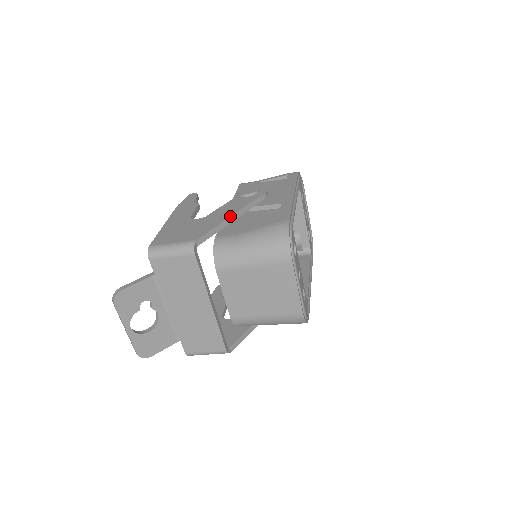
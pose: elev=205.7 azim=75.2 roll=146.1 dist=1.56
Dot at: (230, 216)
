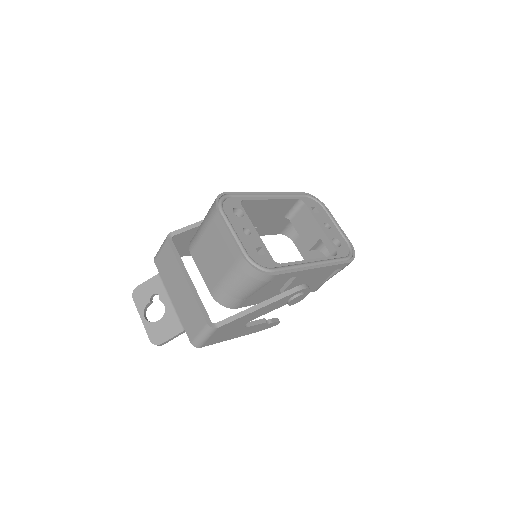
Dot at: occluded
